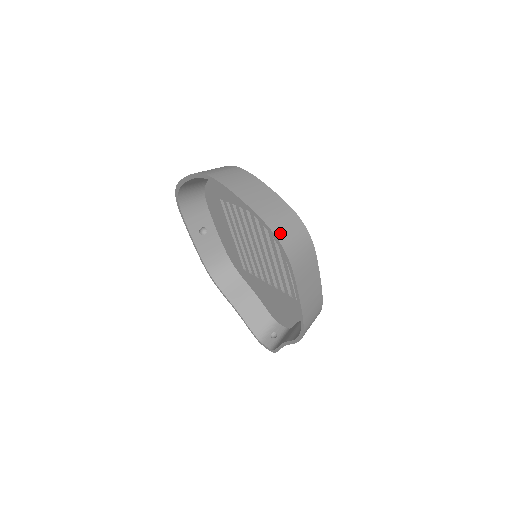
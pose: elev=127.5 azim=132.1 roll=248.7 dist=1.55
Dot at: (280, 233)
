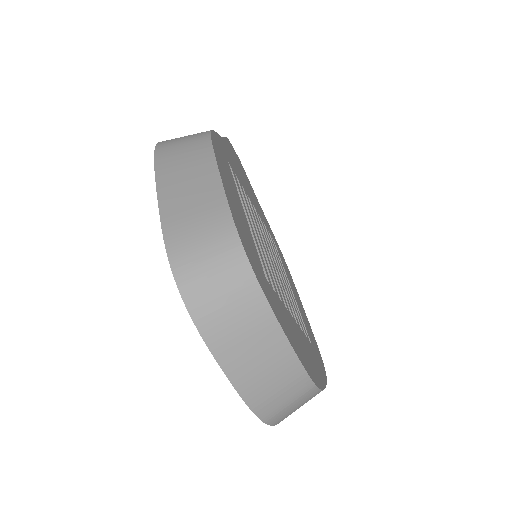
Dot at: occluded
